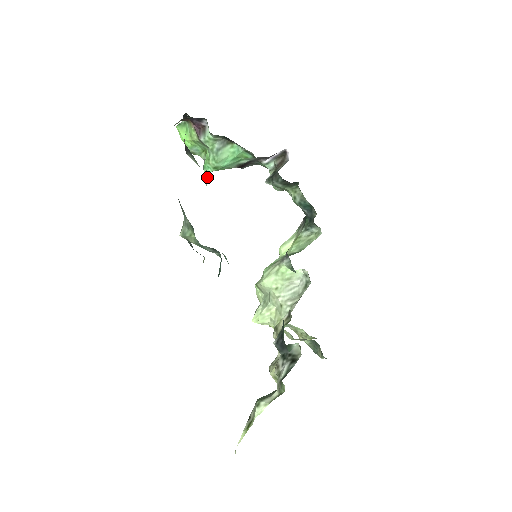
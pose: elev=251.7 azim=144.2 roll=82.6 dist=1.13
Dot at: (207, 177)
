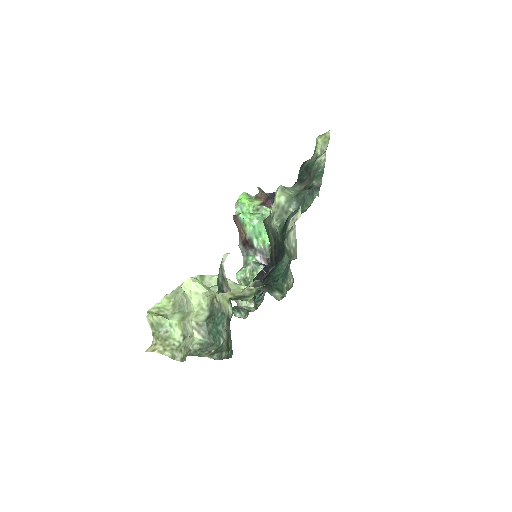
Dot at: occluded
